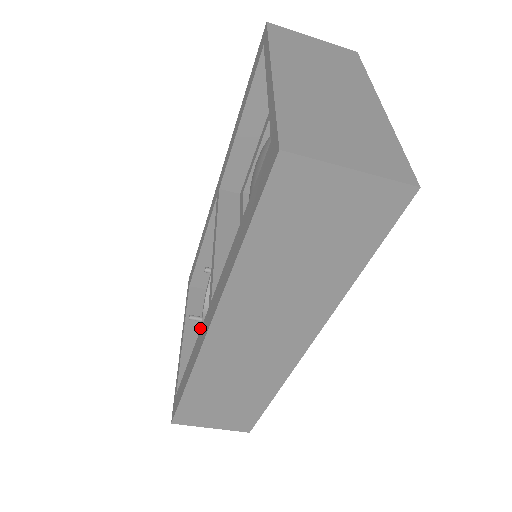
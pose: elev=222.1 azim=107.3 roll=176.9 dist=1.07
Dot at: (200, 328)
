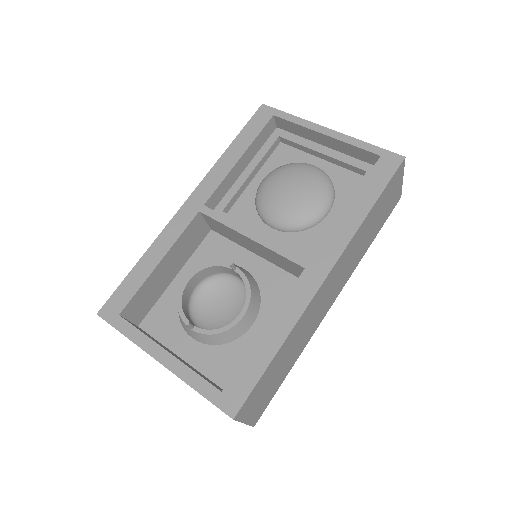
Dot at: (165, 348)
